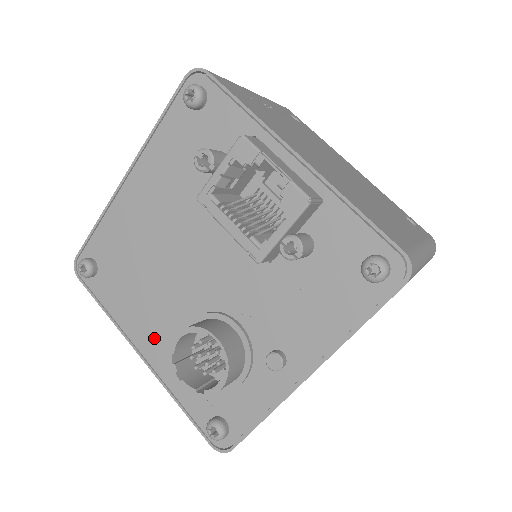
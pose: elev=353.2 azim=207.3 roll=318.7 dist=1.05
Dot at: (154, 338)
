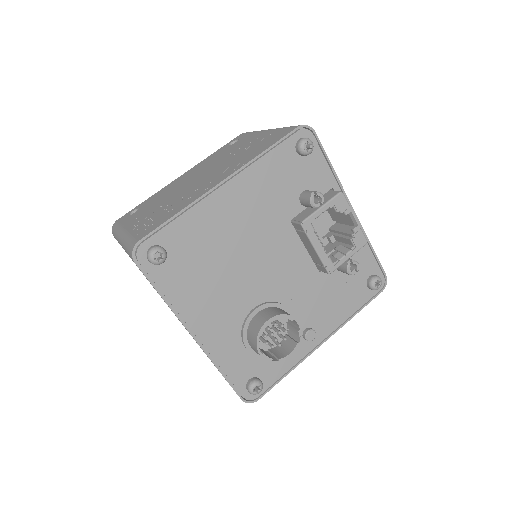
Dot at: (213, 321)
